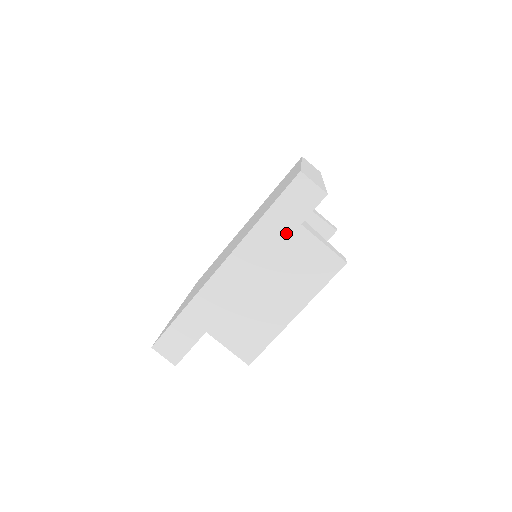
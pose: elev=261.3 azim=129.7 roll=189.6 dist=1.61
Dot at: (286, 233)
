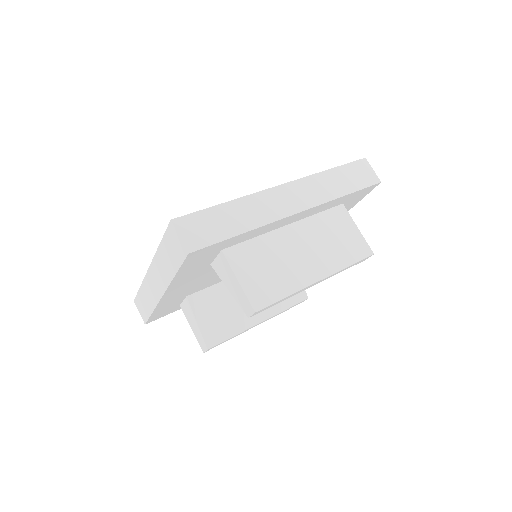
Dot at: (345, 190)
